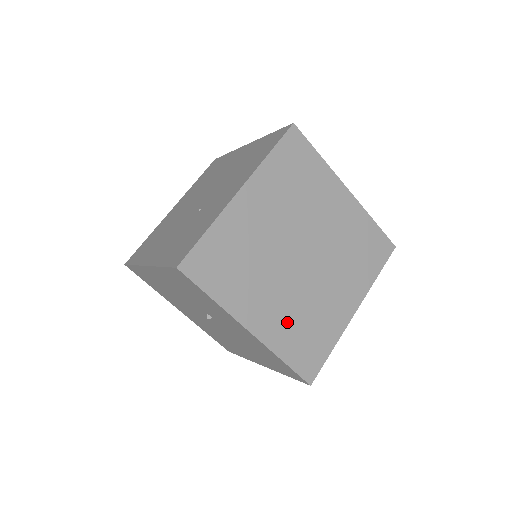
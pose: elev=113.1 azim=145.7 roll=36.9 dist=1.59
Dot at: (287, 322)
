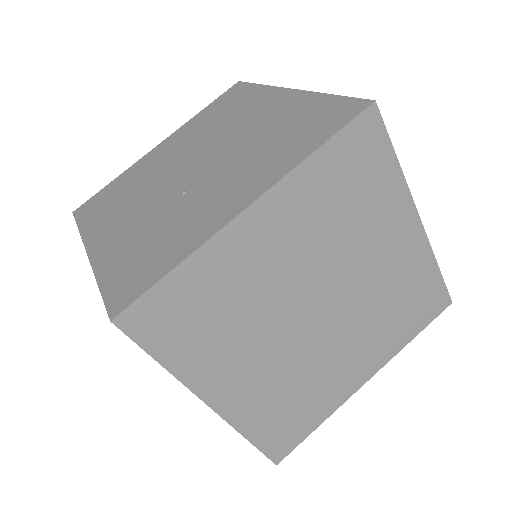
Dot at: (268, 394)
